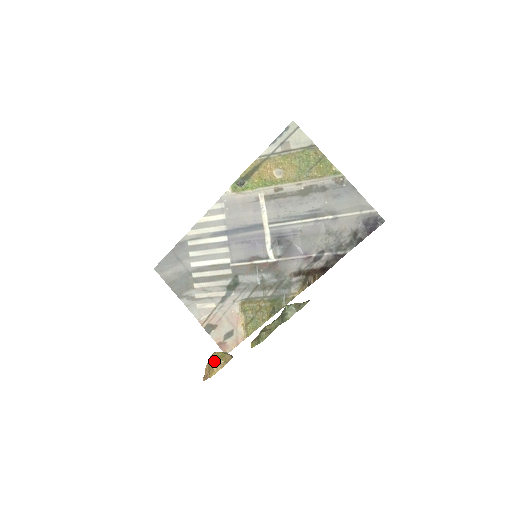
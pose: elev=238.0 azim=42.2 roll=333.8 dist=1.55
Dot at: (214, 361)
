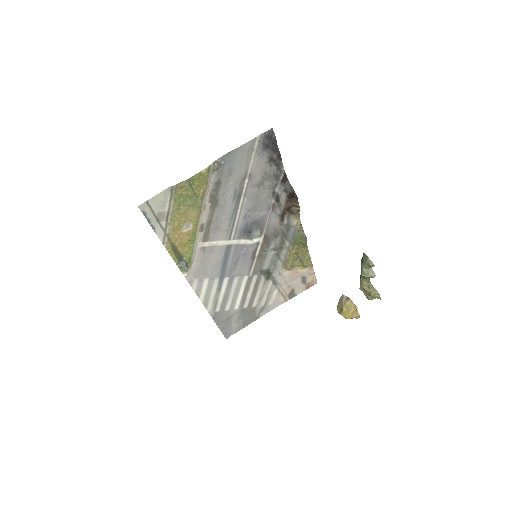
Dot at: (350, 316)
